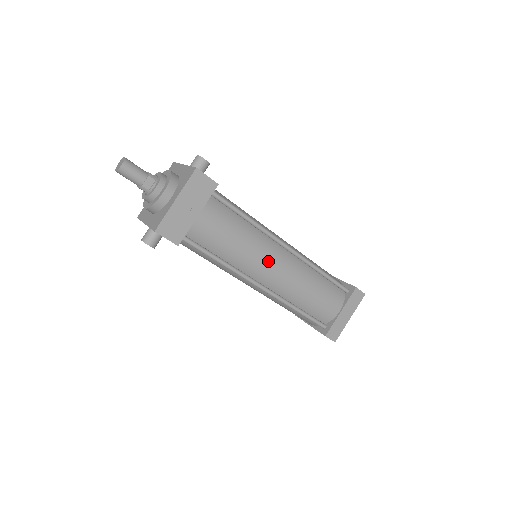
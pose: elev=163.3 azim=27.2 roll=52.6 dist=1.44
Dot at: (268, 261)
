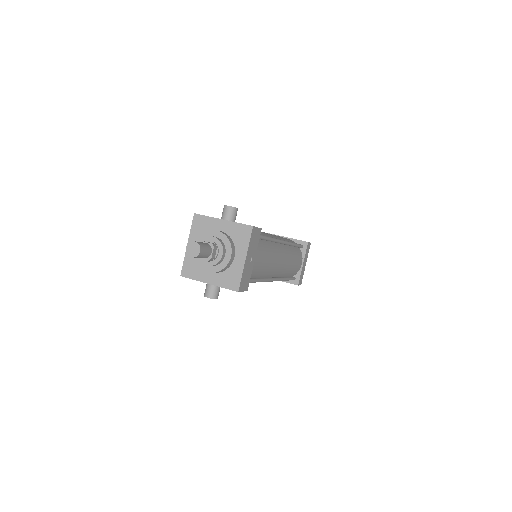
Dot at: (278, 261)
